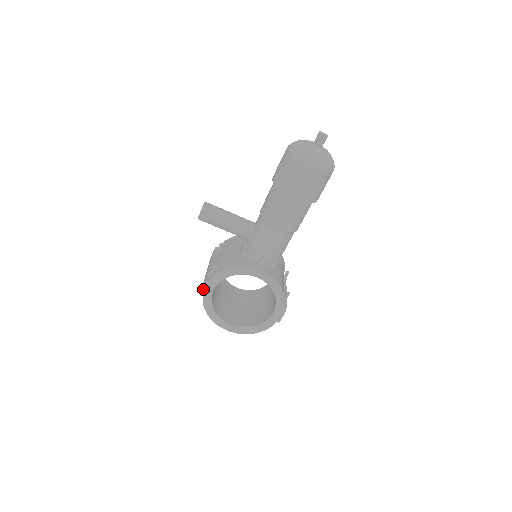
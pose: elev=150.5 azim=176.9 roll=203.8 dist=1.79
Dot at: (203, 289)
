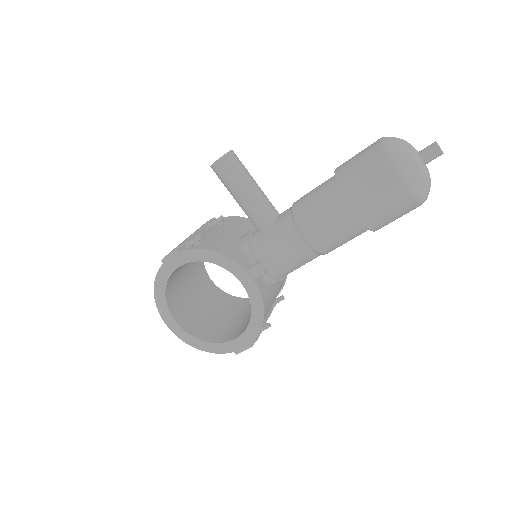
Dot at: (166, 258)
